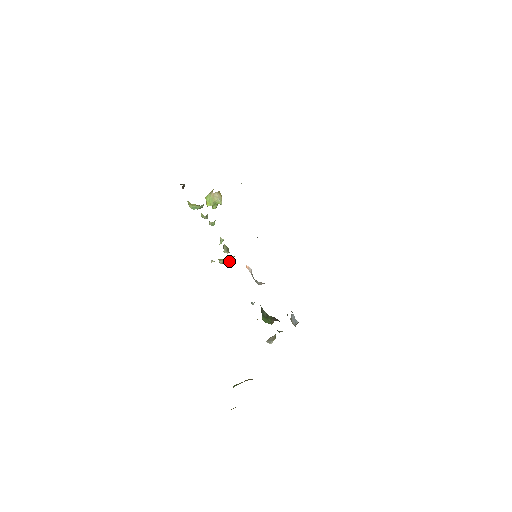
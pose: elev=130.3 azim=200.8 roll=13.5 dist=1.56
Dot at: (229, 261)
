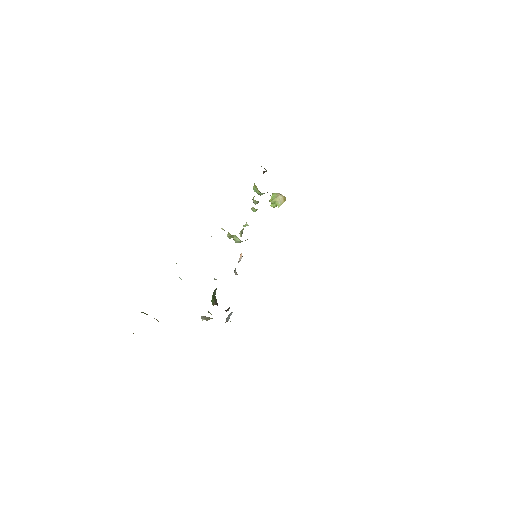
Dot at: (235, 241)
